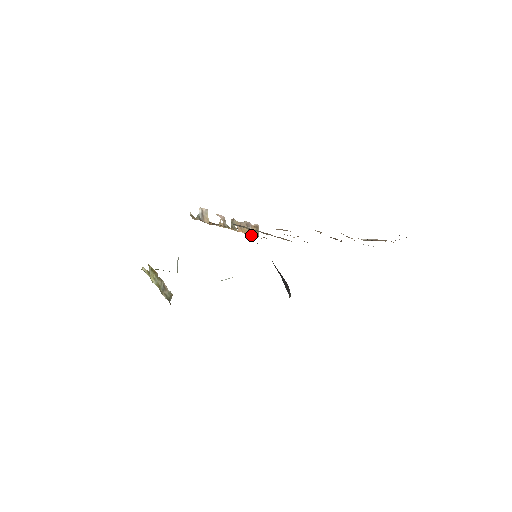
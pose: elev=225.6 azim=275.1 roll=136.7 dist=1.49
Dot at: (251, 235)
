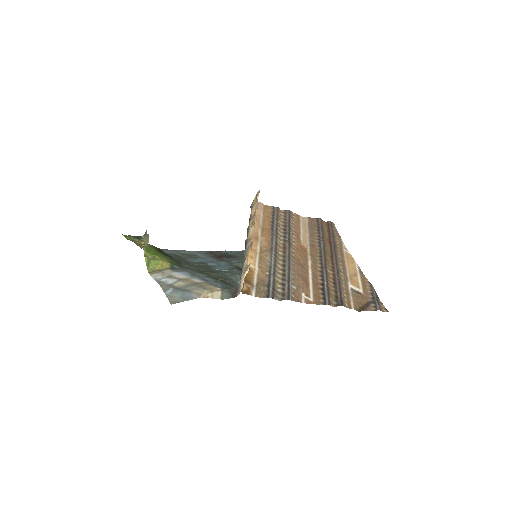
Dot at: (252, 211)
